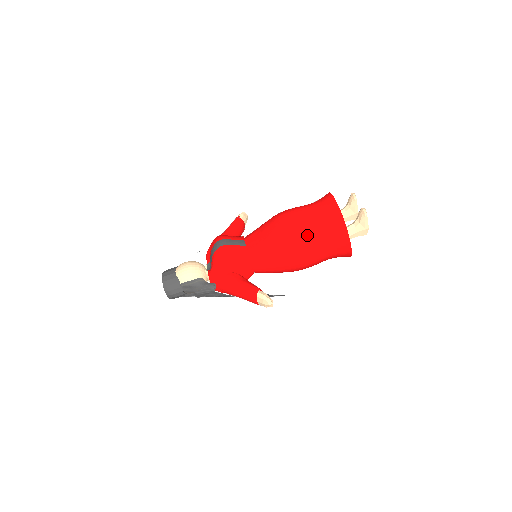
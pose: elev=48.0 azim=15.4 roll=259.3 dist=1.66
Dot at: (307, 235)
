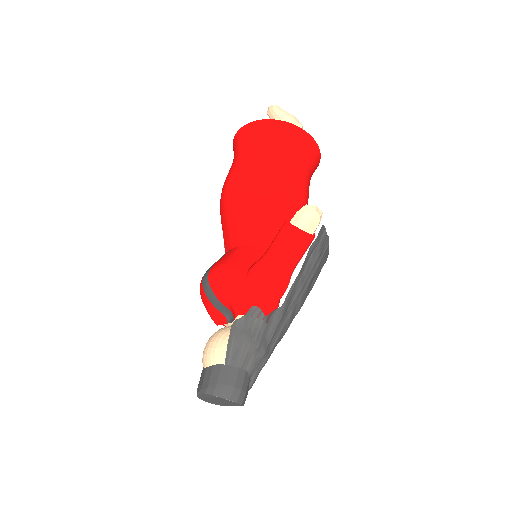
Dot at: (258, 162)
